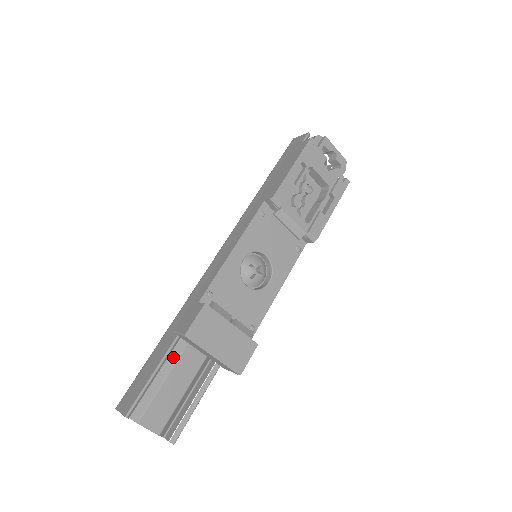
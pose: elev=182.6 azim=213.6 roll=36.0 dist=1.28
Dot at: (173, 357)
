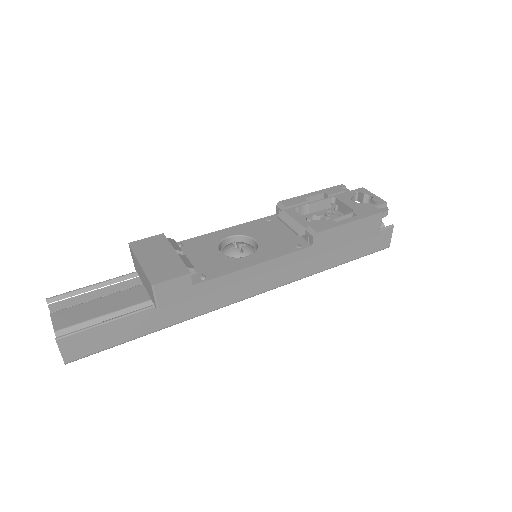
Dot at: (123, 291)
